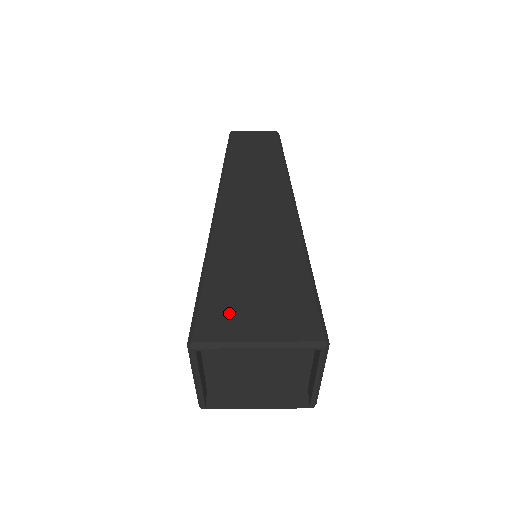
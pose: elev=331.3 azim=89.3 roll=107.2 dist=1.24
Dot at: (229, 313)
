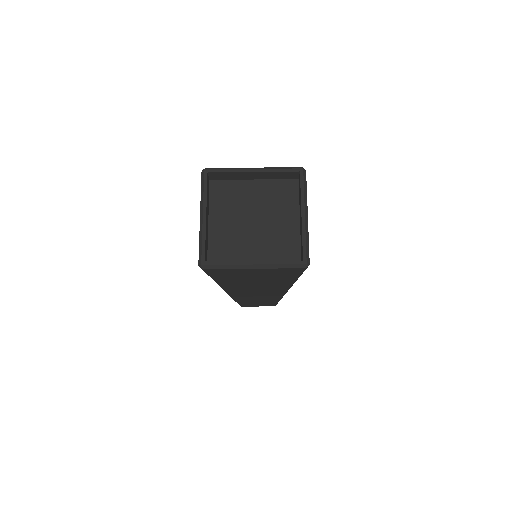
Dot at: occluded
